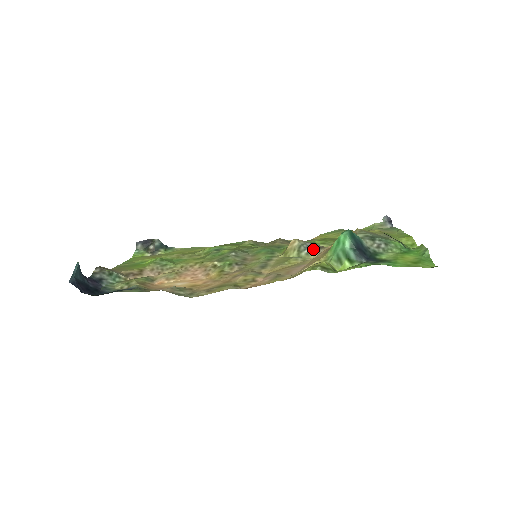
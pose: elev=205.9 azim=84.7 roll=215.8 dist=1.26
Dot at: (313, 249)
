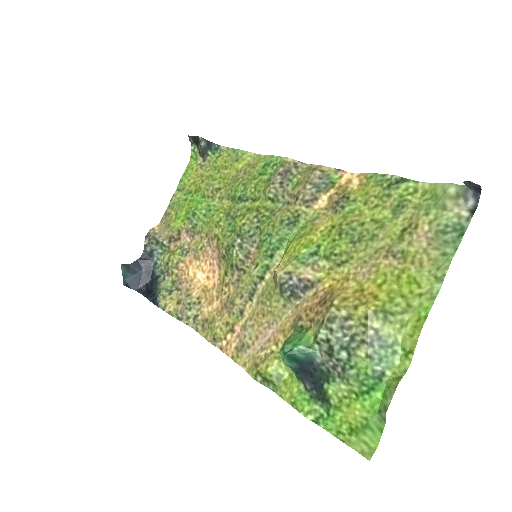
Dot at: (295, 292)
